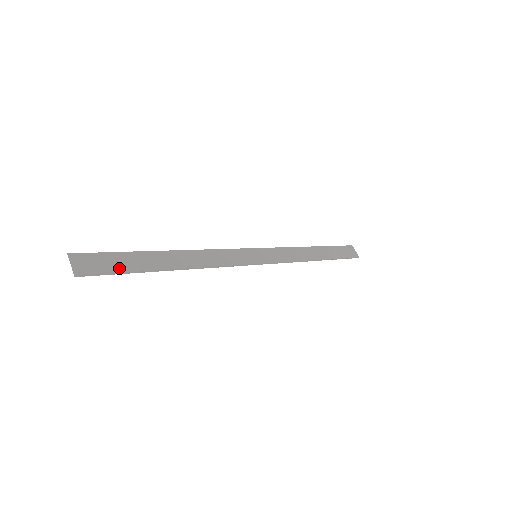
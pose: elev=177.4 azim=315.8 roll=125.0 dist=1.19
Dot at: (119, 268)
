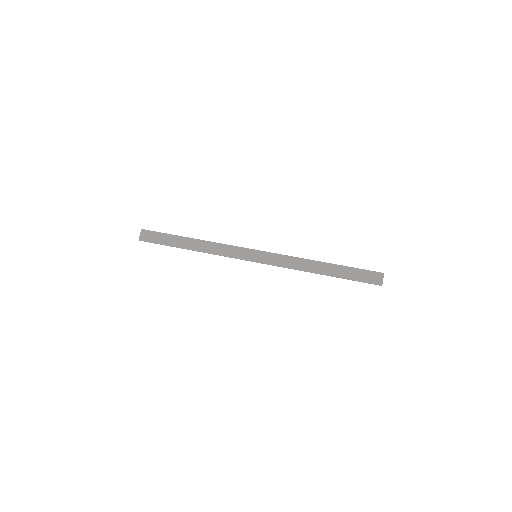
Dot at: (160, 242)
